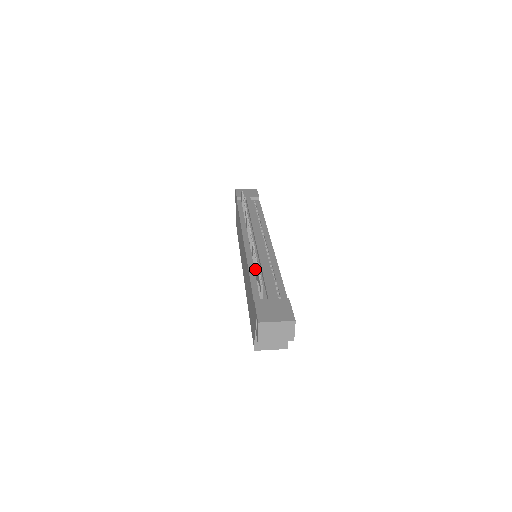
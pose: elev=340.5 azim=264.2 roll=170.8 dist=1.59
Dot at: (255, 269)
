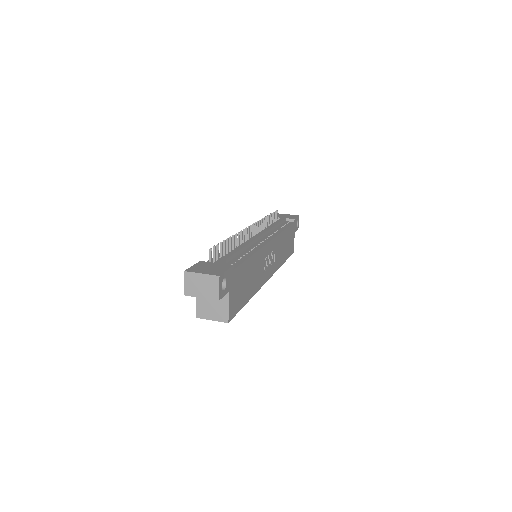
Dot at: (229, 249)
